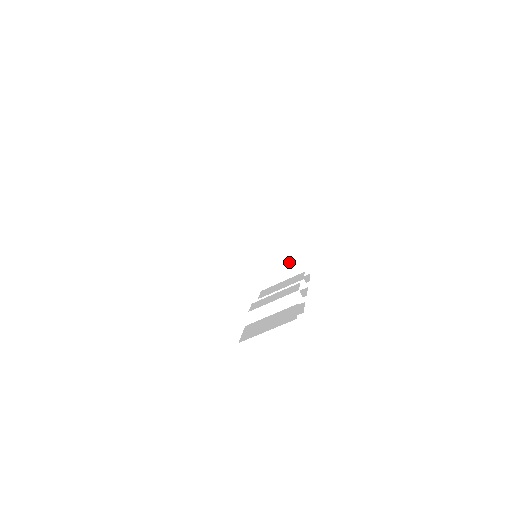
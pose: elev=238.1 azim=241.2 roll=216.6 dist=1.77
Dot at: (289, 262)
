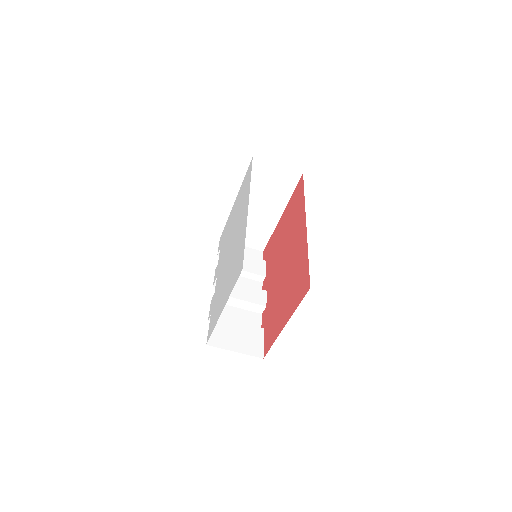
Dot at: (257, 234)
